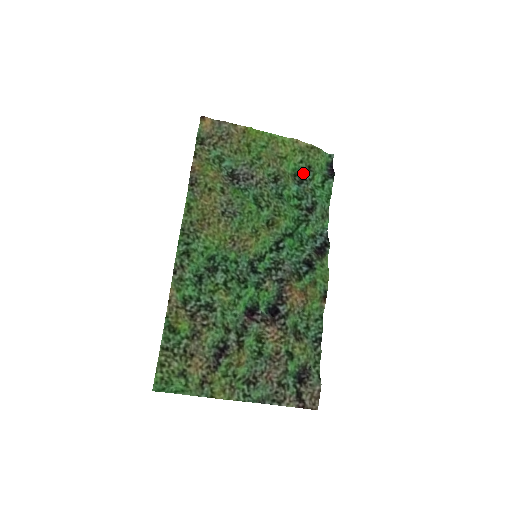
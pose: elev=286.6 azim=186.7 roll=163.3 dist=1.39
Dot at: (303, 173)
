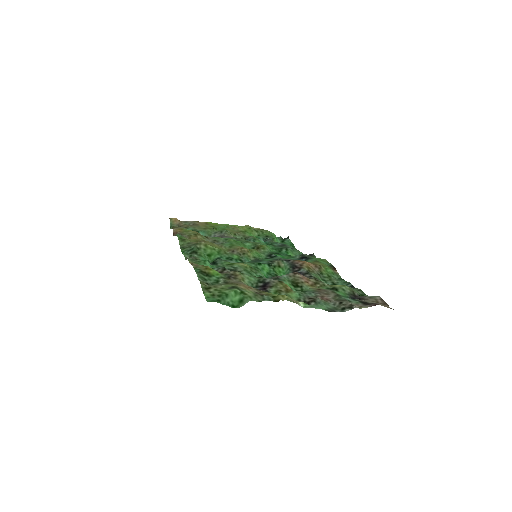
Dot at: (264, 238)
